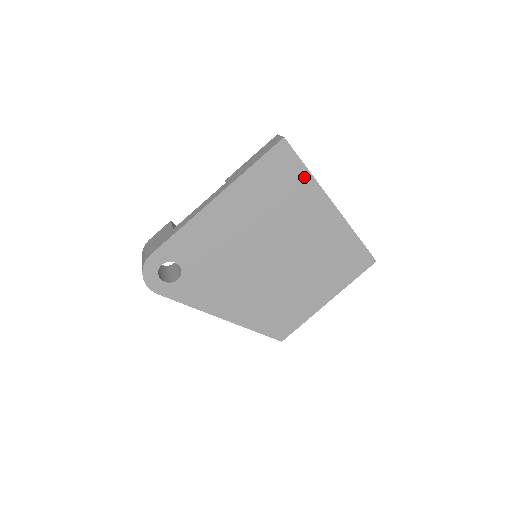
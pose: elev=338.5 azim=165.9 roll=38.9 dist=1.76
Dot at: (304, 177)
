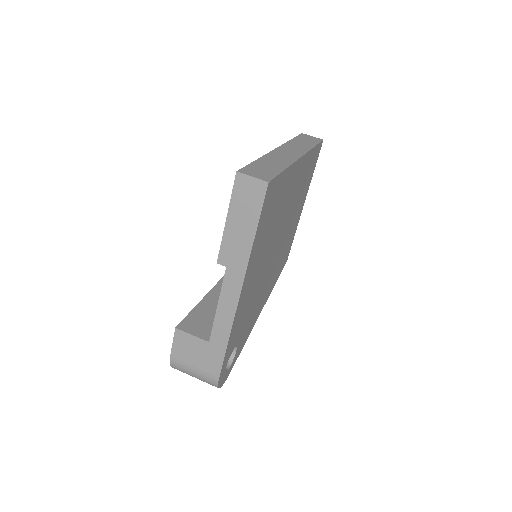
Dot at: (284, 178)
